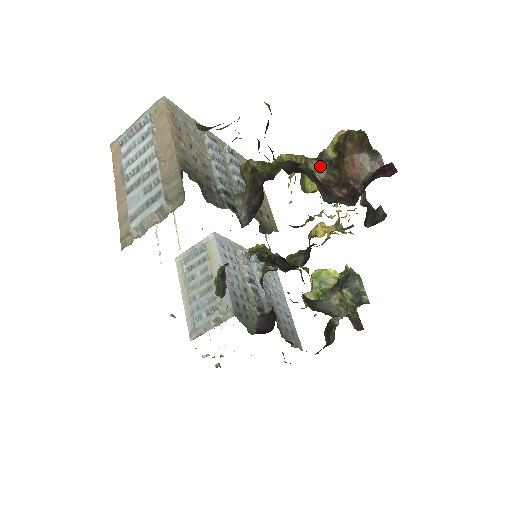
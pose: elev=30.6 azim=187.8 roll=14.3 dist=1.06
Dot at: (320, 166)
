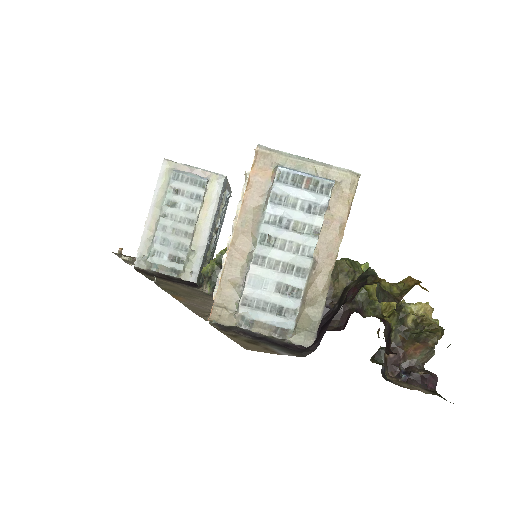
Dot at: (395, 323)
